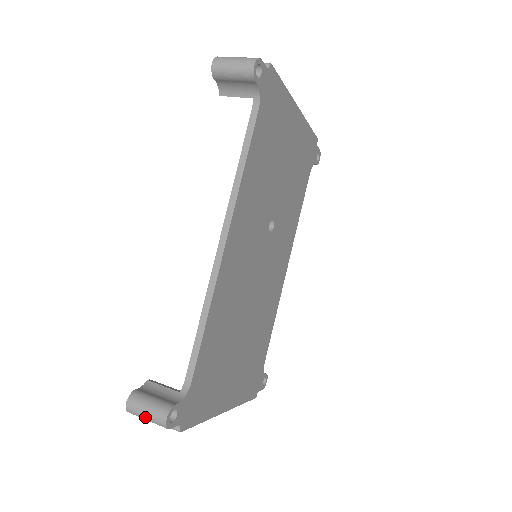
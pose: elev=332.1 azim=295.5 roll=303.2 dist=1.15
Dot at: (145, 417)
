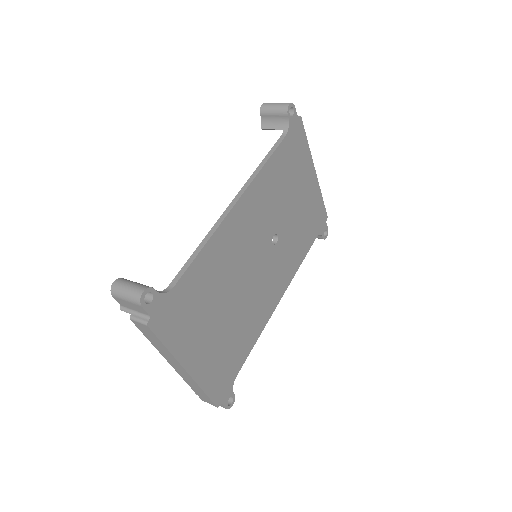
Dot at: (125, 292)
